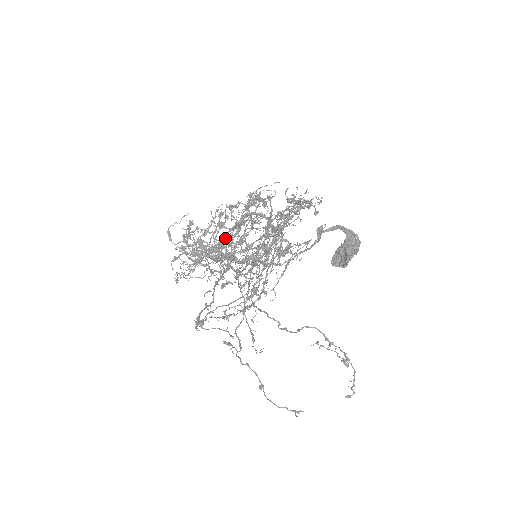
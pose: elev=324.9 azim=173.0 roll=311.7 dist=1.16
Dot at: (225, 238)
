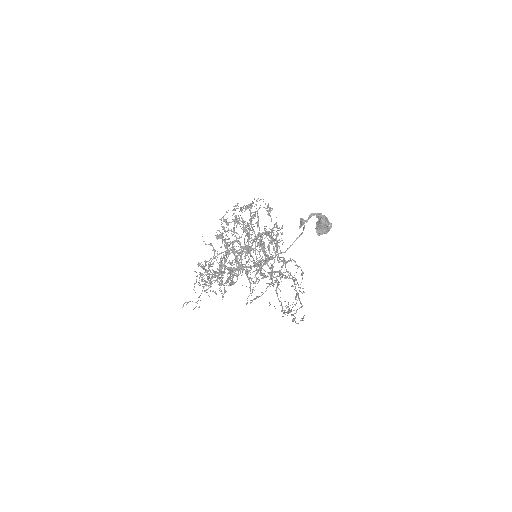
Dot at: (267, 259)
